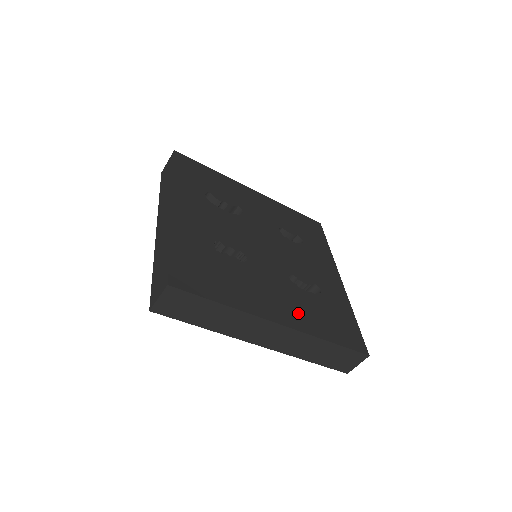
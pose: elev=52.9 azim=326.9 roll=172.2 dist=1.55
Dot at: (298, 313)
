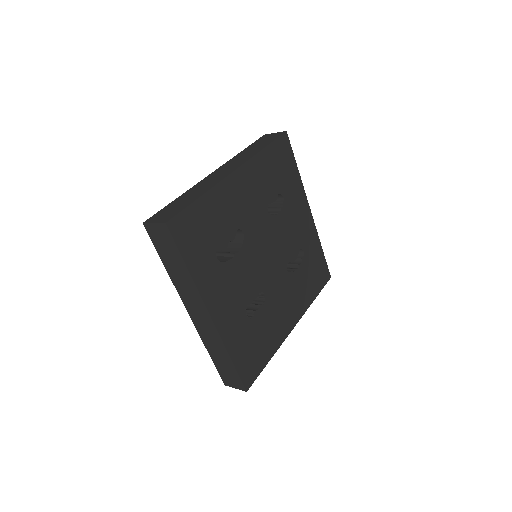
Dot at: (298, 301)
